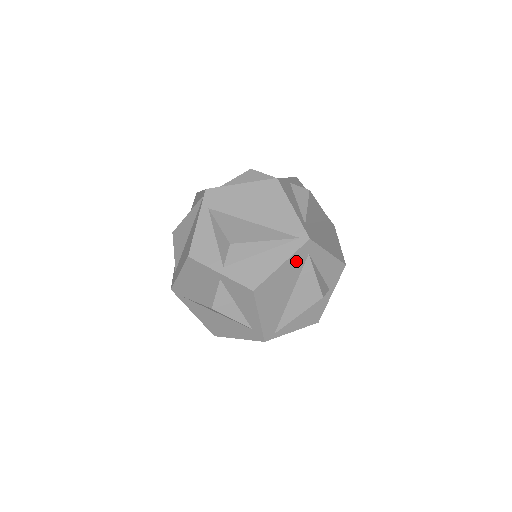
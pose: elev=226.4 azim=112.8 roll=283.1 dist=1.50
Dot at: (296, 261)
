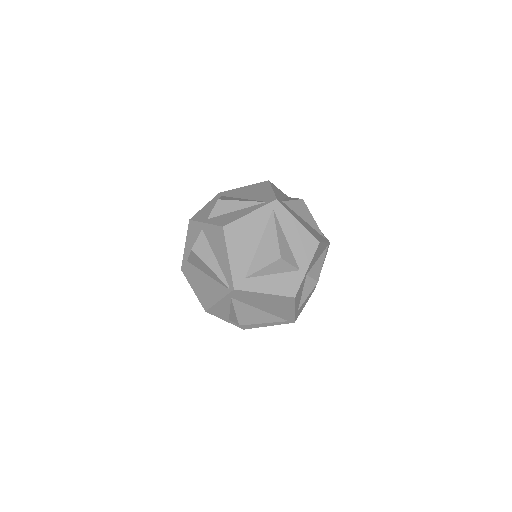
Dot at: occluded
